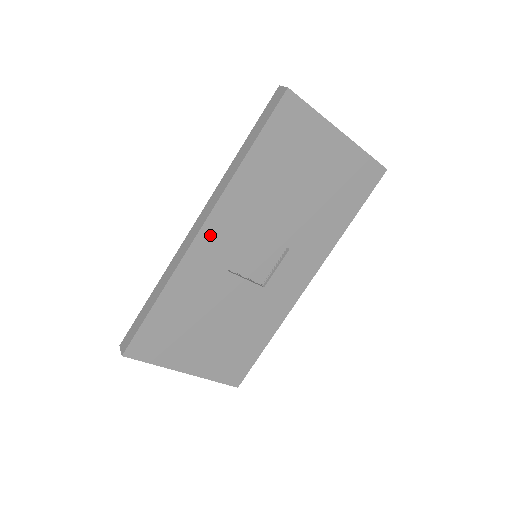
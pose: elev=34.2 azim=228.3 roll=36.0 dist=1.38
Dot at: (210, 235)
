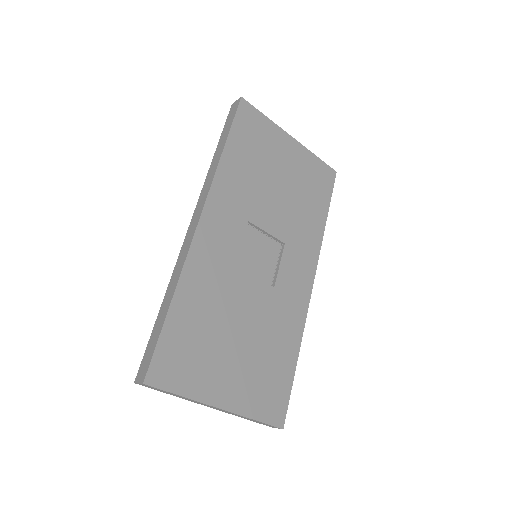
Dot at: (210, 225)
